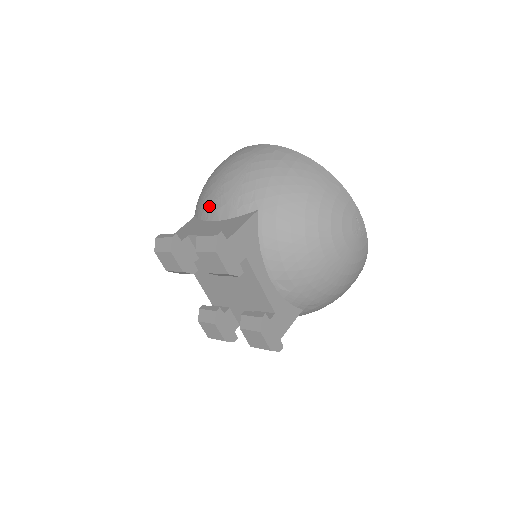
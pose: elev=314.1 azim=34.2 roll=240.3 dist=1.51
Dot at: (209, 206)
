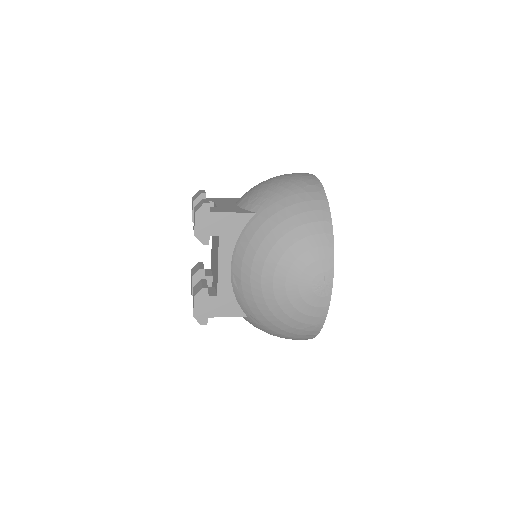
Dot at: (245, 193)
